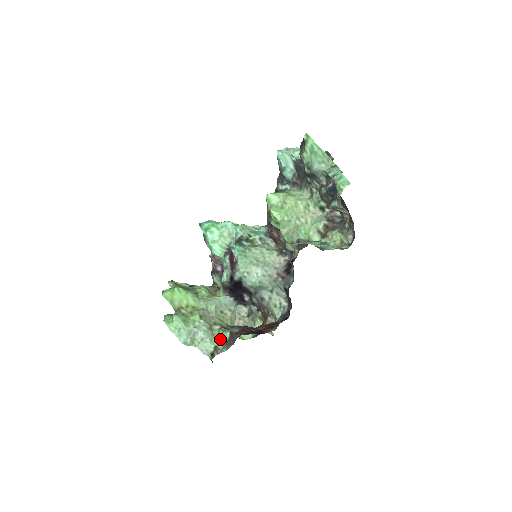
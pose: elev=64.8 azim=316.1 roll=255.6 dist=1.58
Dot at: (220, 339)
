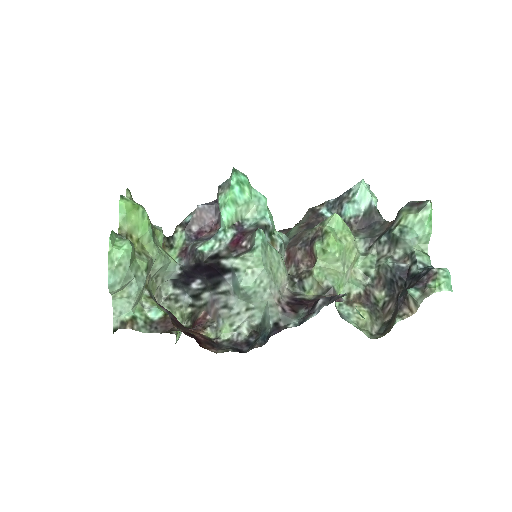
Dot at: (144, 311)
